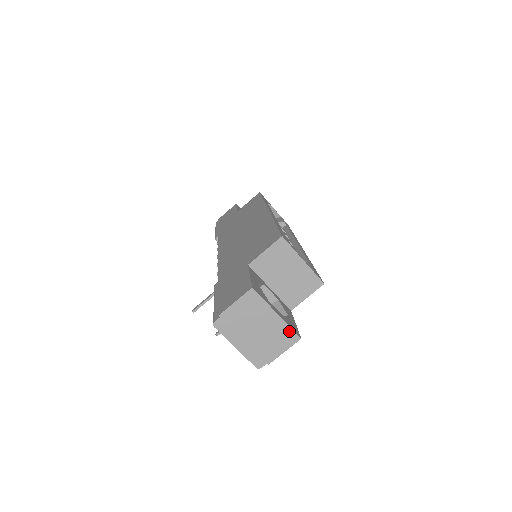
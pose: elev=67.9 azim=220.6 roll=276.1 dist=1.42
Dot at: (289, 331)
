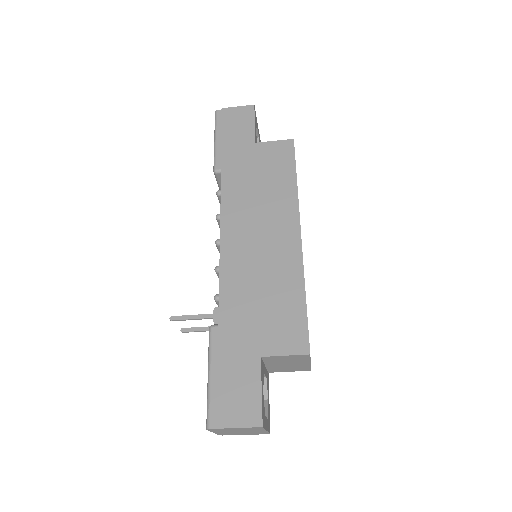
Dot at: (266, 433)
